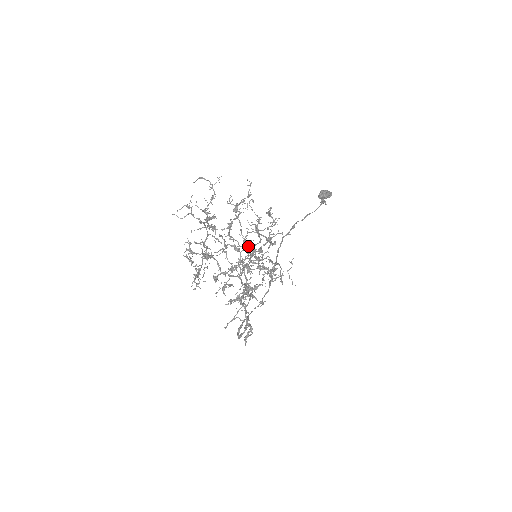
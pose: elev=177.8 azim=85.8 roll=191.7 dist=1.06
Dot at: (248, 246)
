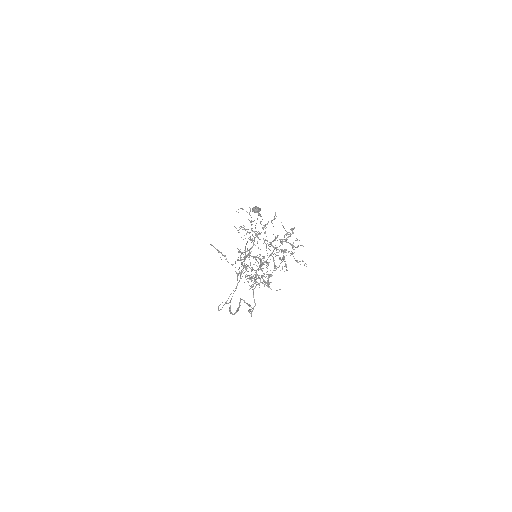
Dot at: occluded
